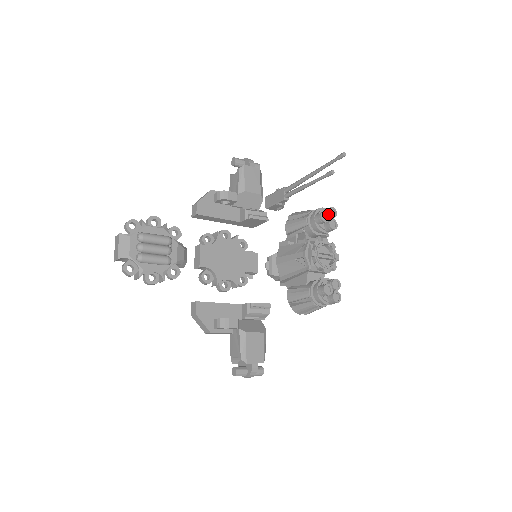
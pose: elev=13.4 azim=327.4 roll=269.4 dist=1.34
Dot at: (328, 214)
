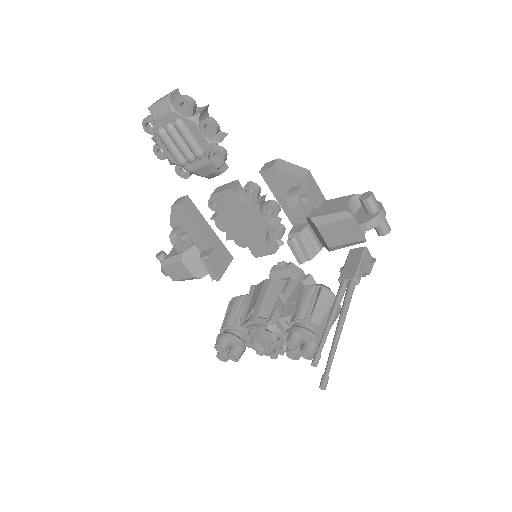
Dot at: (301, 349)
